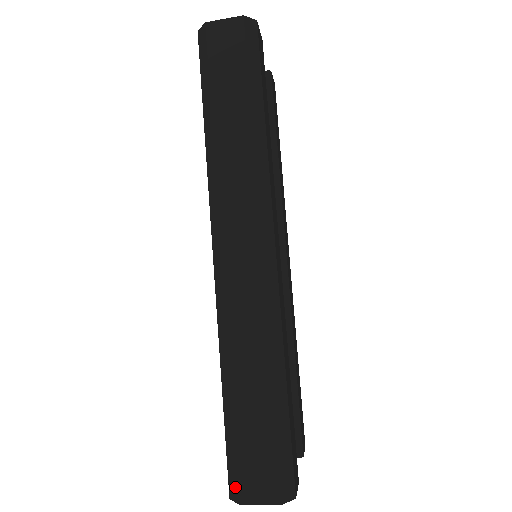
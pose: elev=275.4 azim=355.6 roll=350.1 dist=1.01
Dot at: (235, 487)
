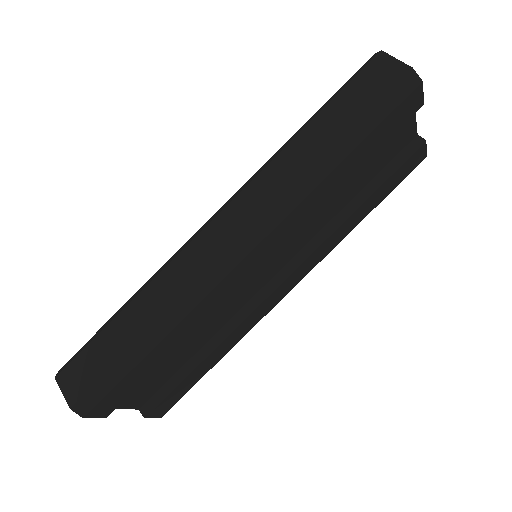
Dot at: (65, 366)
